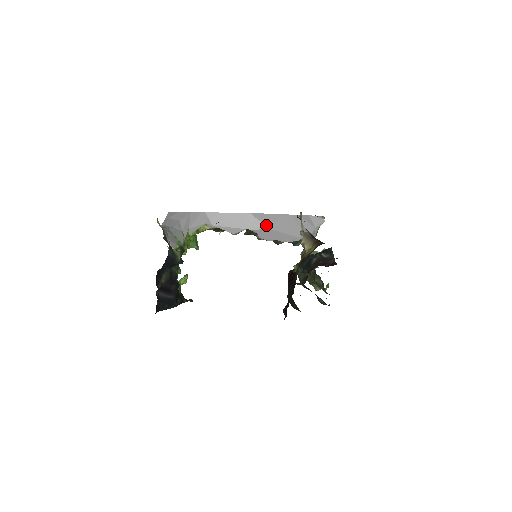
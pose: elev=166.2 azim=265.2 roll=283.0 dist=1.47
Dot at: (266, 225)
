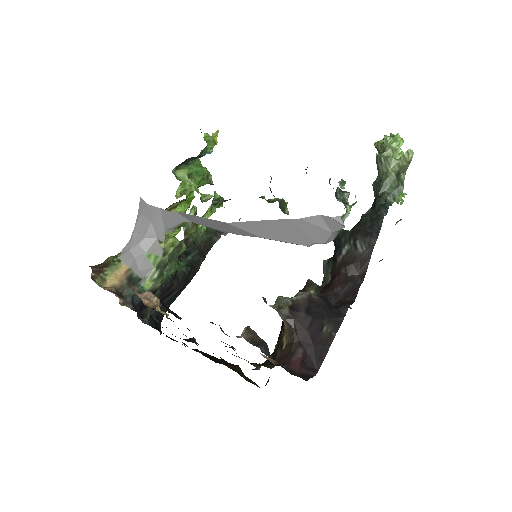
Dot at: (254, 234)
